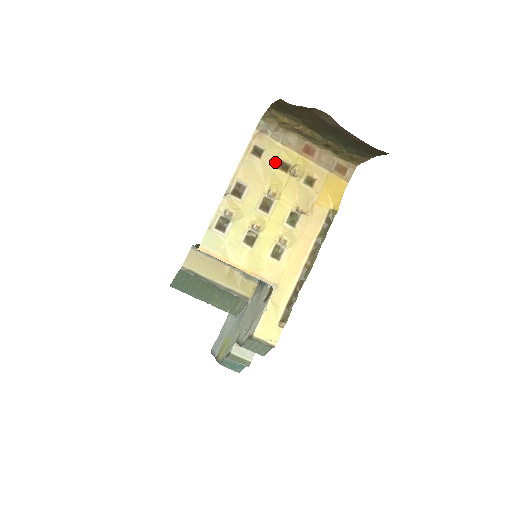
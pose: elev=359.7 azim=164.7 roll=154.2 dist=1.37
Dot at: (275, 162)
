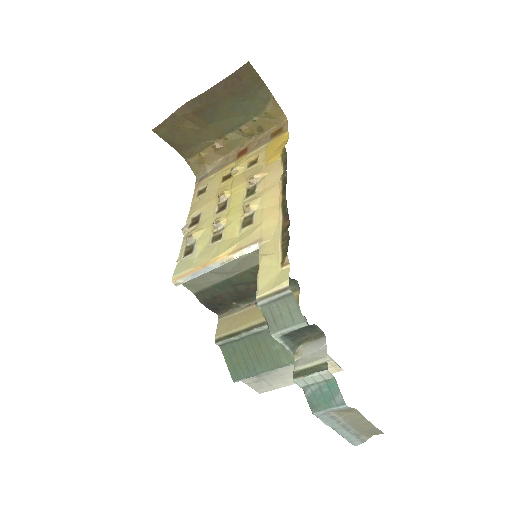
Dot at: (218, 183)
